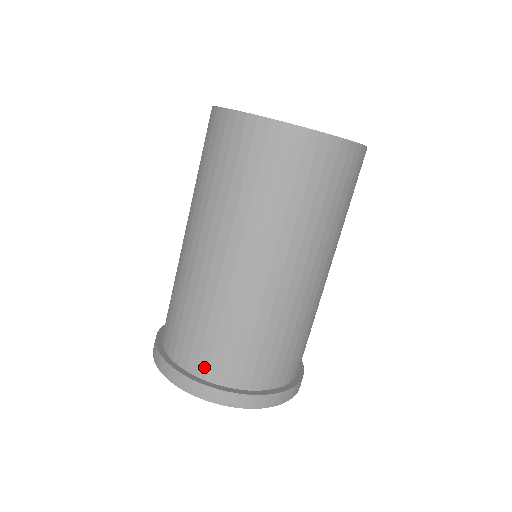
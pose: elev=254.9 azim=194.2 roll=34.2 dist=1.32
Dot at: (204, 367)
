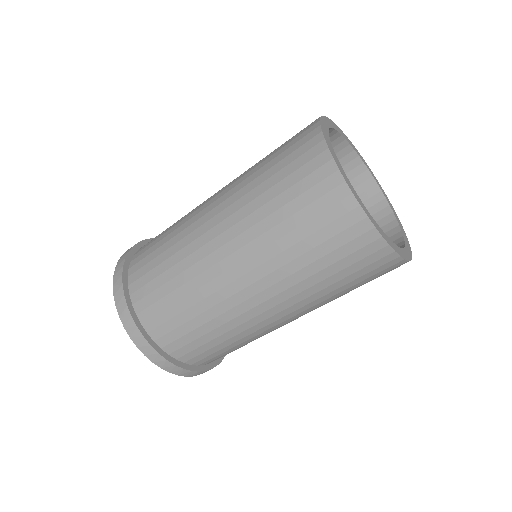
Dot at: (189, 357)
